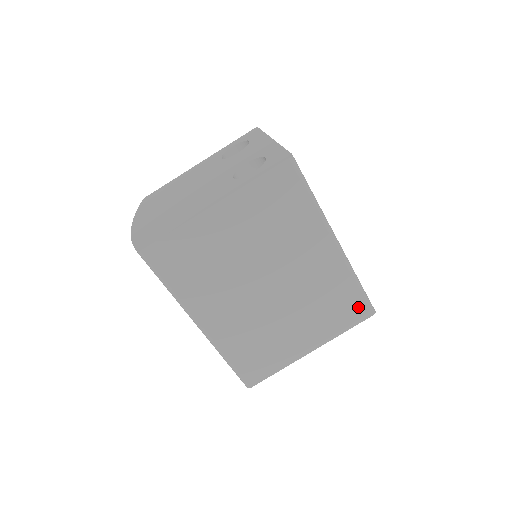
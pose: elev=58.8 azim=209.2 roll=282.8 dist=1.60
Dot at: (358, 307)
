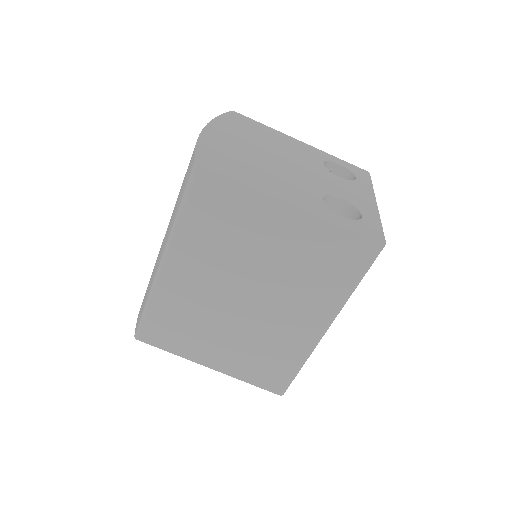
Dot at: (278, 380)
